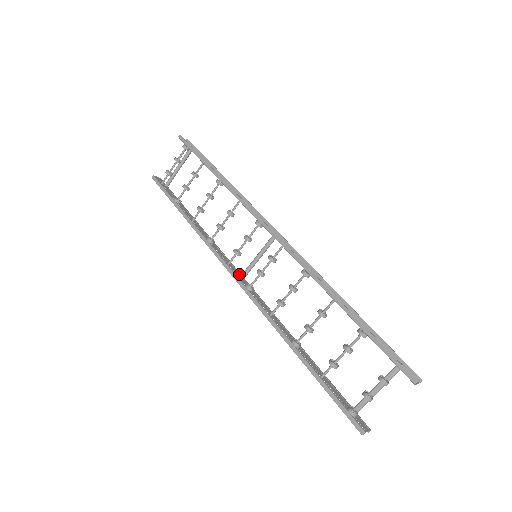
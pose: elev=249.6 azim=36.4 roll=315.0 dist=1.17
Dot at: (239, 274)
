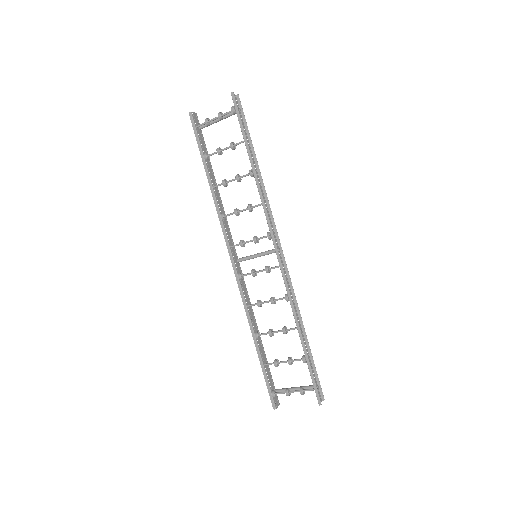
Dot at: (236, 257)
